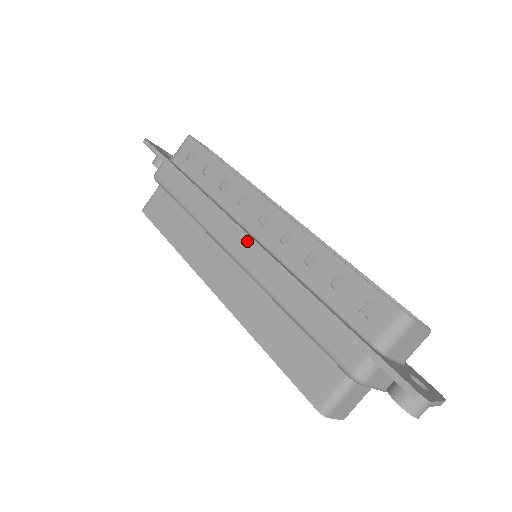
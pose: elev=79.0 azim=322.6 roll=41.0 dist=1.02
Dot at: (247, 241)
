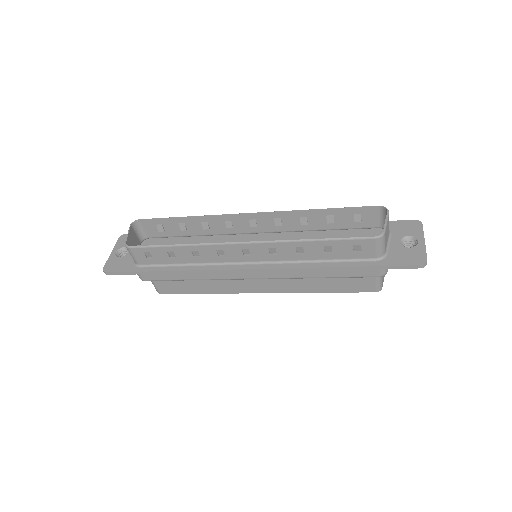
Dot at: occluded
